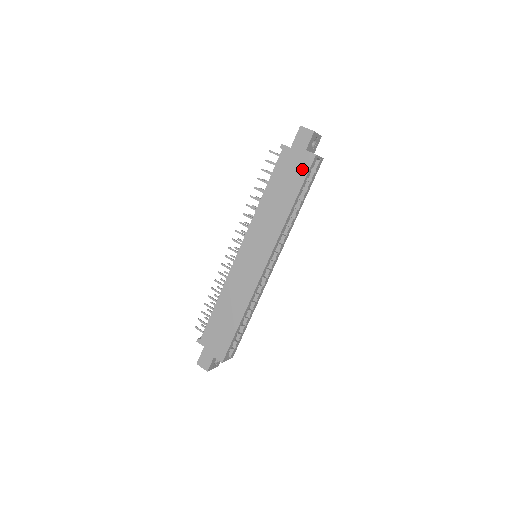
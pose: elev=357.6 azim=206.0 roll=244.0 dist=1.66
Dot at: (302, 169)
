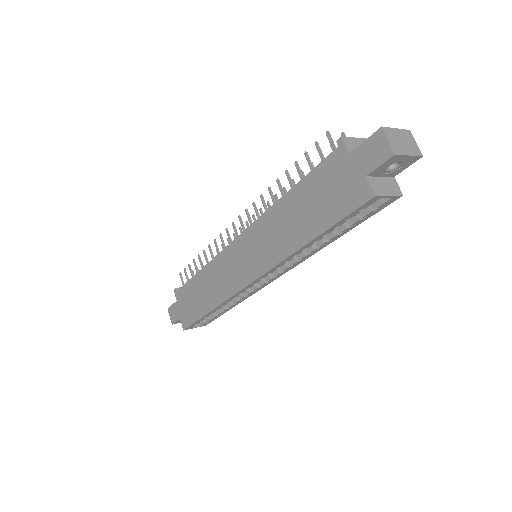
Dot at: (345, 202)
